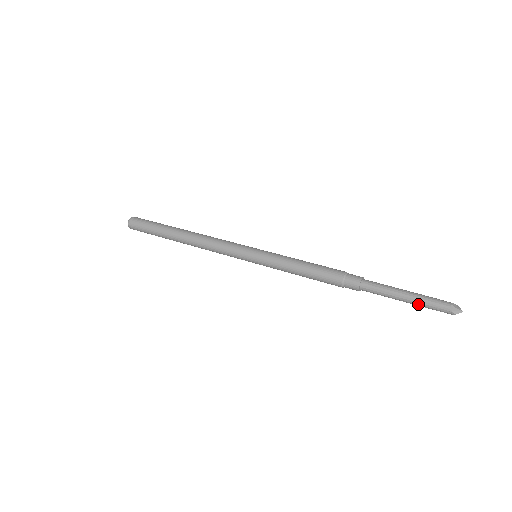
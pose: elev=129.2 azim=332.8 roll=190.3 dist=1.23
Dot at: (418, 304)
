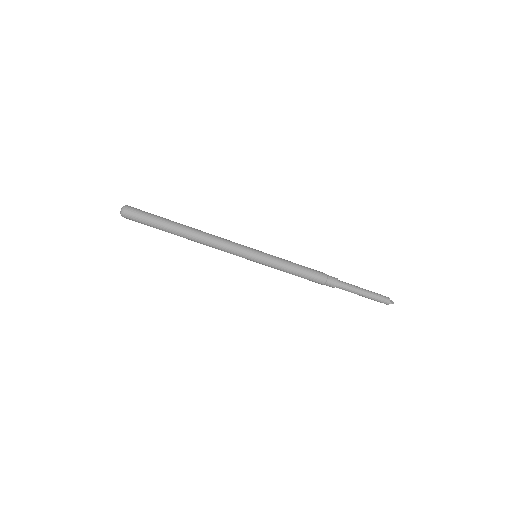
Dot at: (372, 297)
